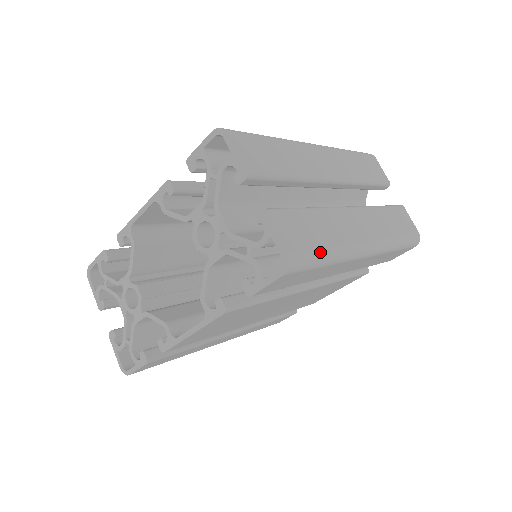
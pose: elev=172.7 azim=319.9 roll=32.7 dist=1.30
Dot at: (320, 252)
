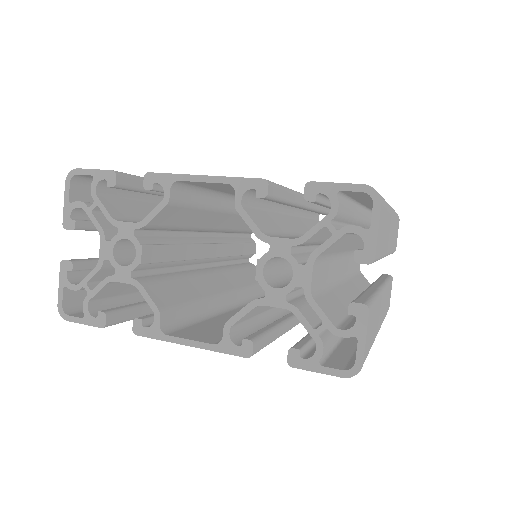
Dot at: occluded
